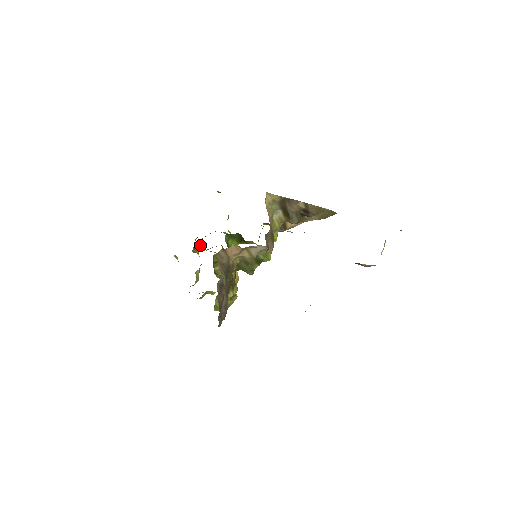
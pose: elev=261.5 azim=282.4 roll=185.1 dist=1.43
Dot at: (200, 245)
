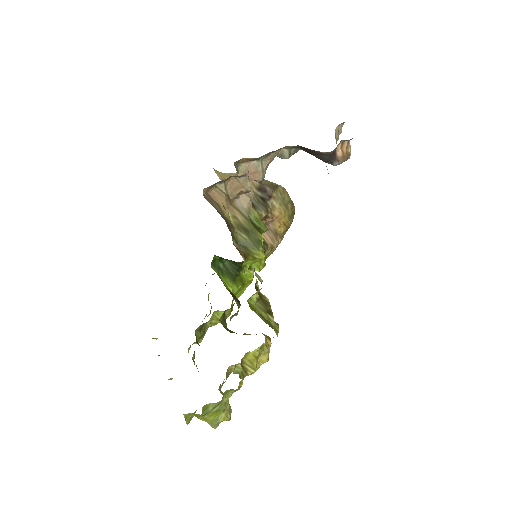
Dot at: occluded
